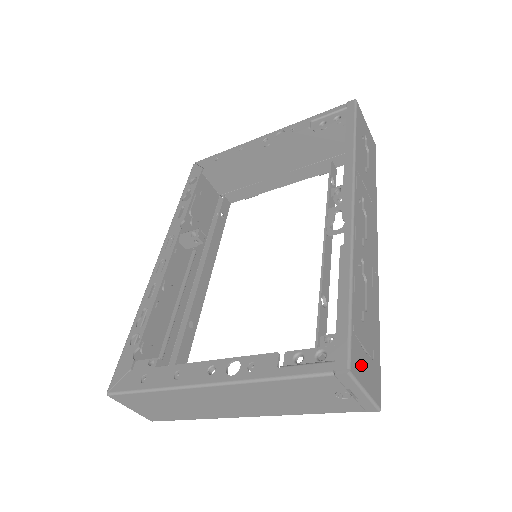
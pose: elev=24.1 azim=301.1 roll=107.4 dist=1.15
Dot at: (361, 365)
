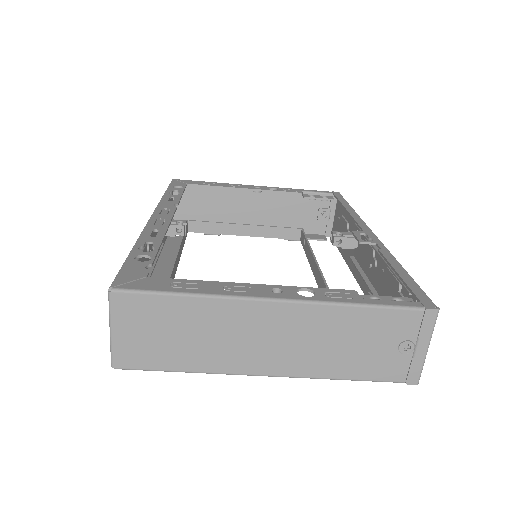
Dot at: occluded
